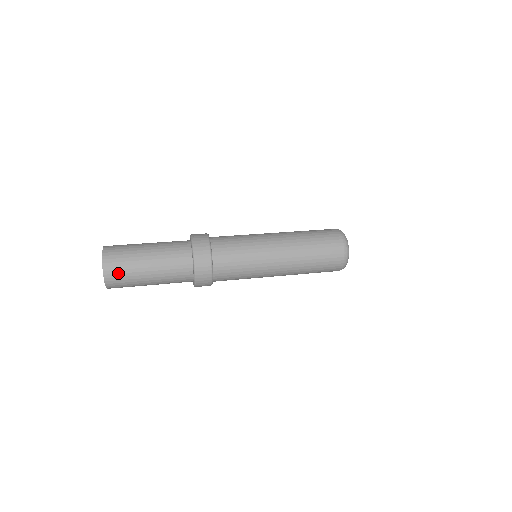
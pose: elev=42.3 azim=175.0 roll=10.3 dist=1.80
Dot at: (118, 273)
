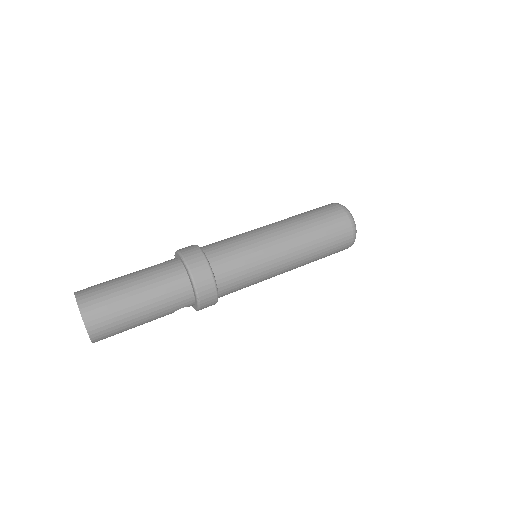
Dot at: (96, 298)
